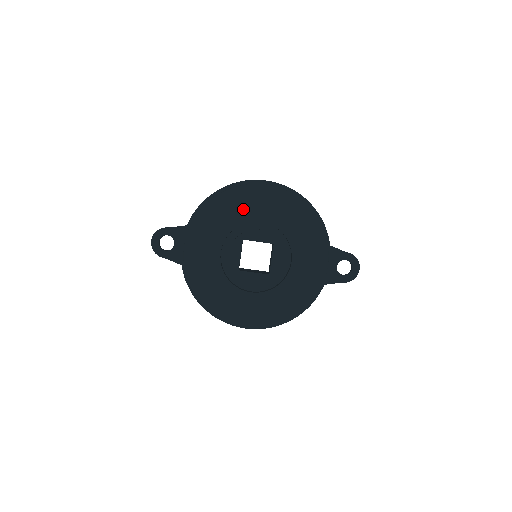
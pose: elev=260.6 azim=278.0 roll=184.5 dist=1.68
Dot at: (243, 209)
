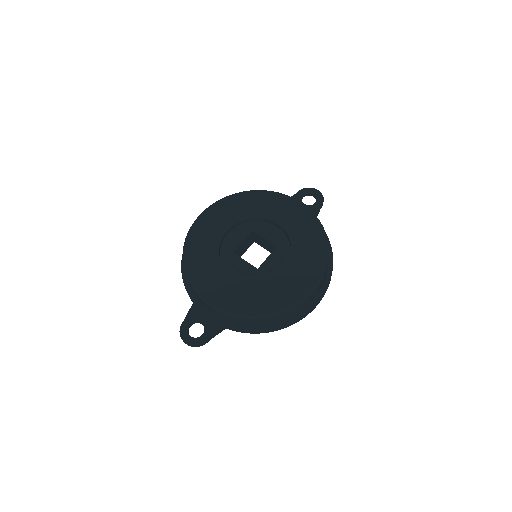
Dot at: (208, 239)
